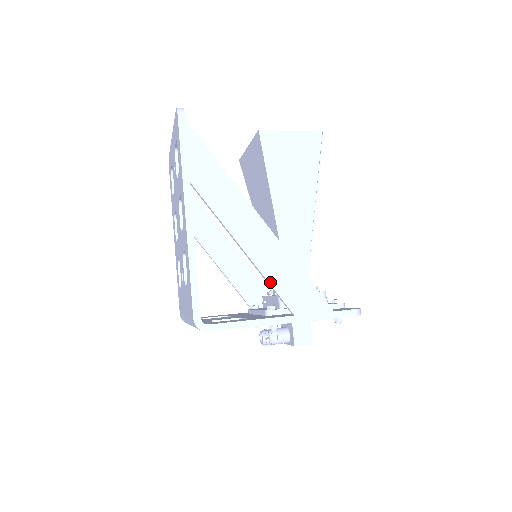
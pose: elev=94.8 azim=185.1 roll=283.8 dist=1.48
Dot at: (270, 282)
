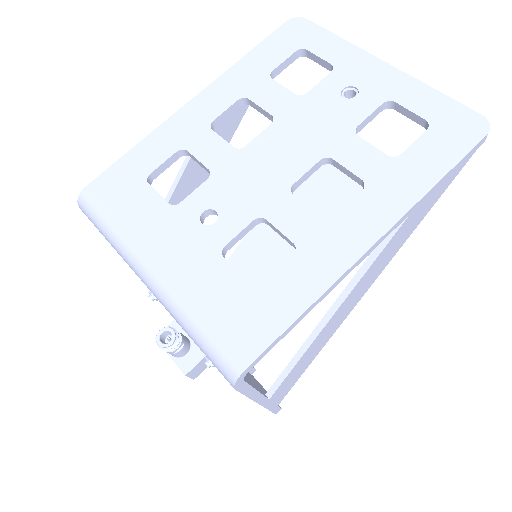
Dot at: (300, 360)
